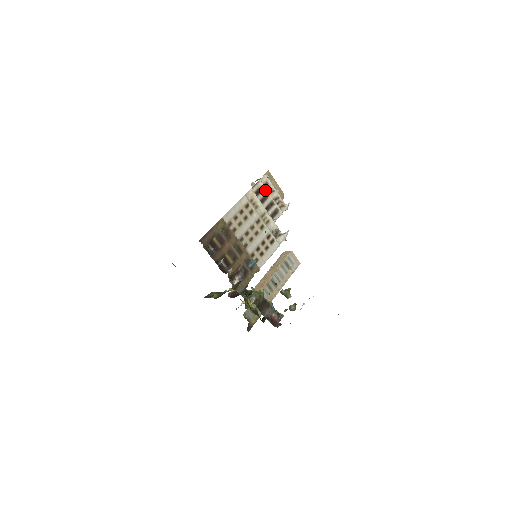
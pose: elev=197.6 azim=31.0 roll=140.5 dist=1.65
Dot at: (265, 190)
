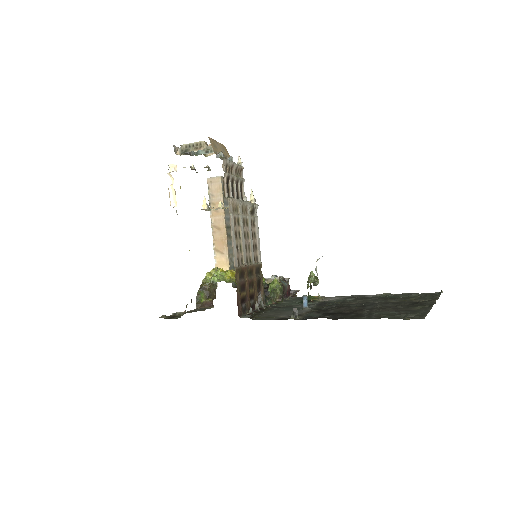
Dot at: (230, 177)
